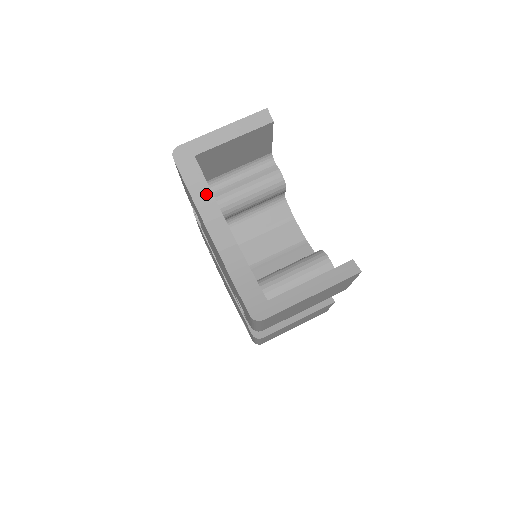
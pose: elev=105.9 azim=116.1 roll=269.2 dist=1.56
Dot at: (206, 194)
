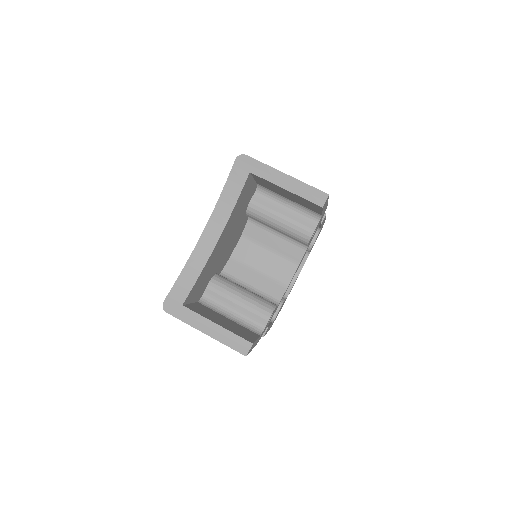
Dot at: (230, 203)
